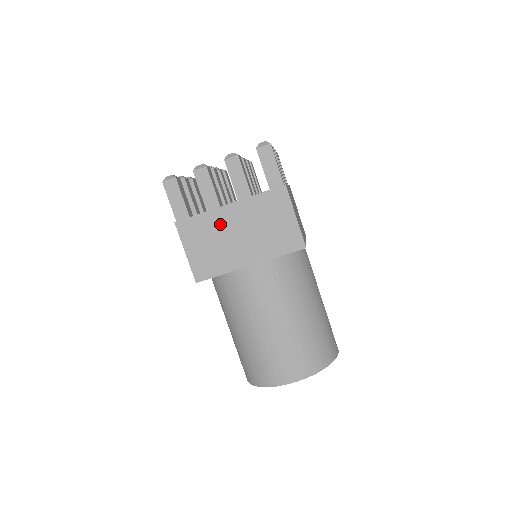
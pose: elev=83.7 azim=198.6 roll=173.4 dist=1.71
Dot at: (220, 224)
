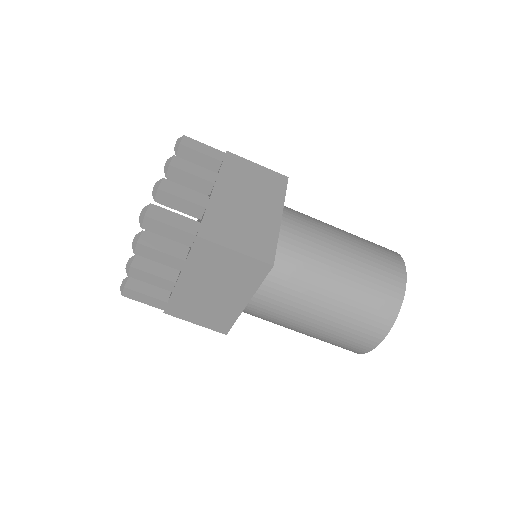
Dot at: (191, 294)
